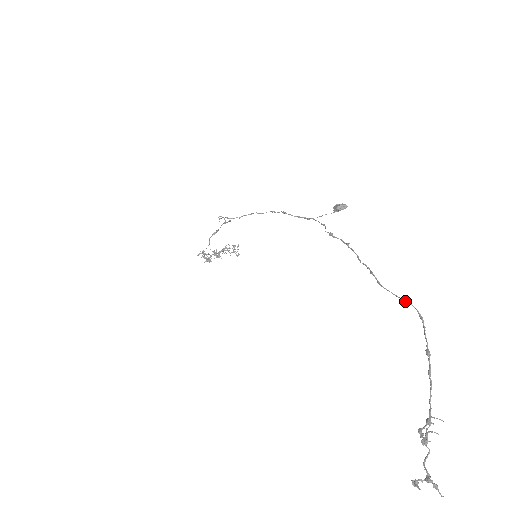
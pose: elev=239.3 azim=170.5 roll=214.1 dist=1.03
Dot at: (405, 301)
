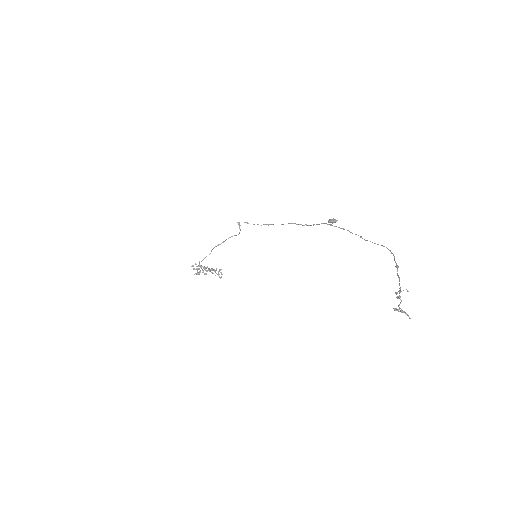
Dot at: (383, 246)
